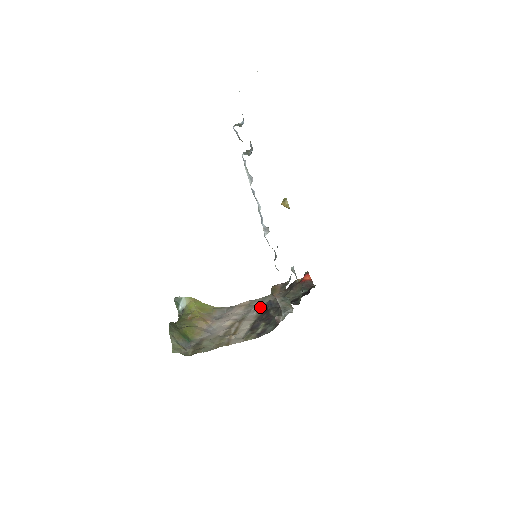
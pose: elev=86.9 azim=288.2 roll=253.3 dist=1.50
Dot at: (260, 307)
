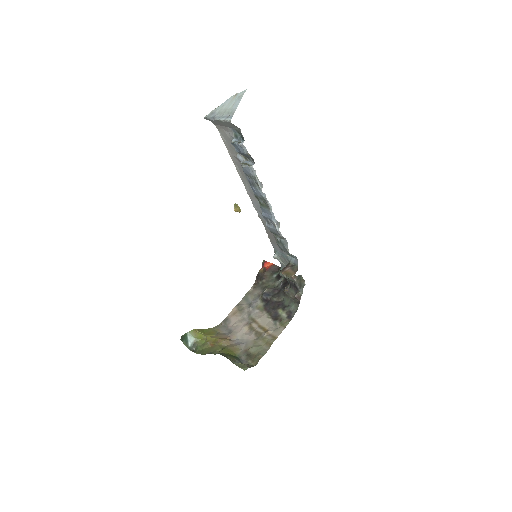
Dot at: (254, 304)
